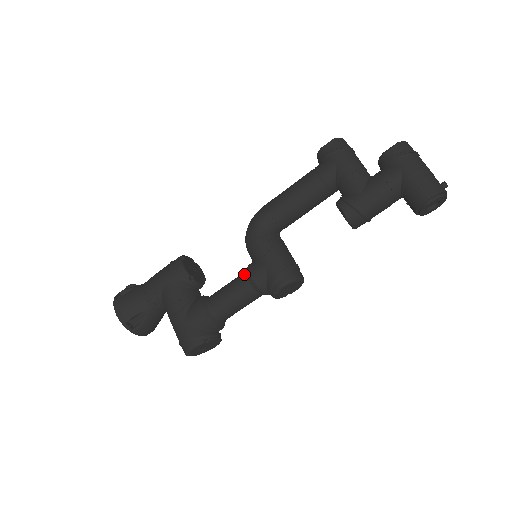
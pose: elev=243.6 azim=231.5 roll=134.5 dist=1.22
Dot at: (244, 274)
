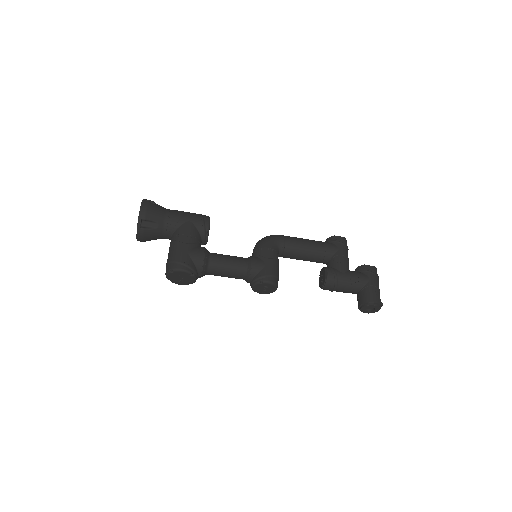
Dot at: (246, 258)
